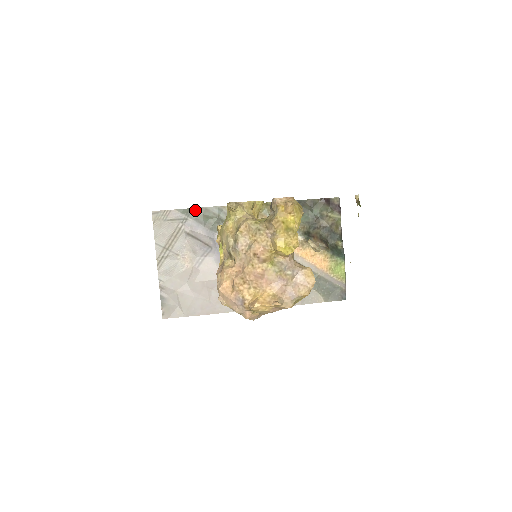
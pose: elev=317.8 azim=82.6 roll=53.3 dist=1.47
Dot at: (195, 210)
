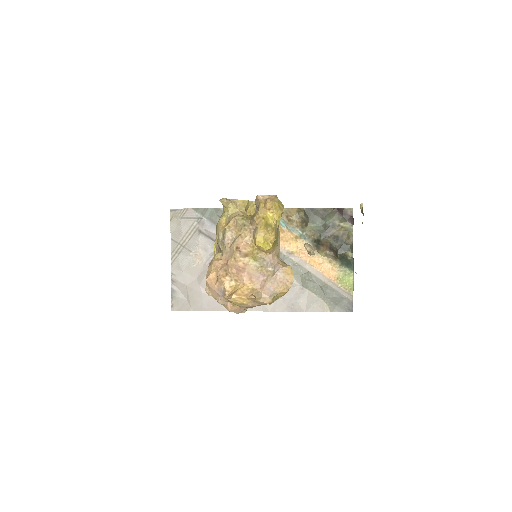
Dot at: (210, 210)
